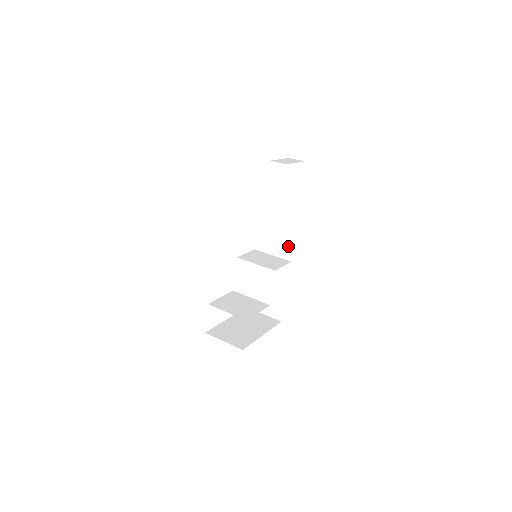
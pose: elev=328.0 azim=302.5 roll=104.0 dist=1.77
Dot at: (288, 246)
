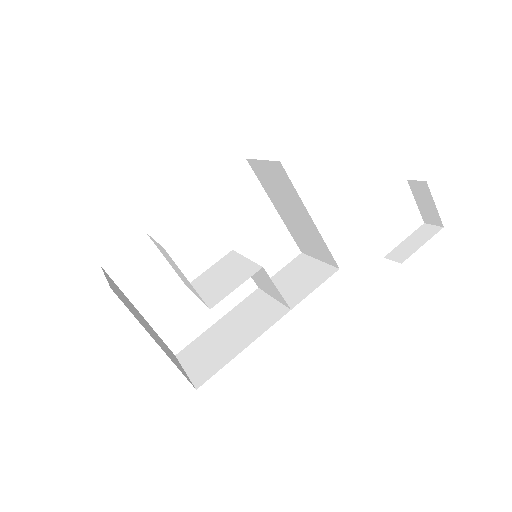
Dot at: (305, 290)
